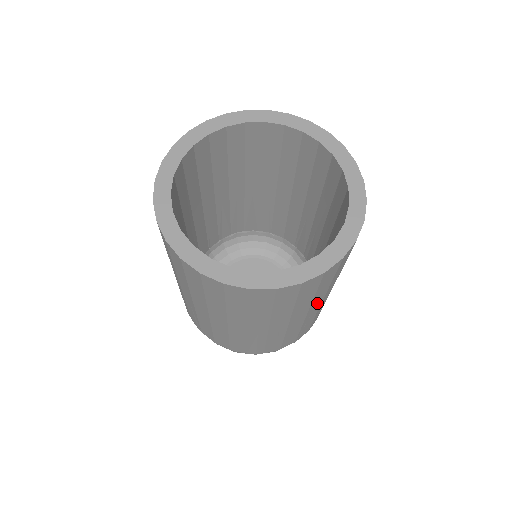
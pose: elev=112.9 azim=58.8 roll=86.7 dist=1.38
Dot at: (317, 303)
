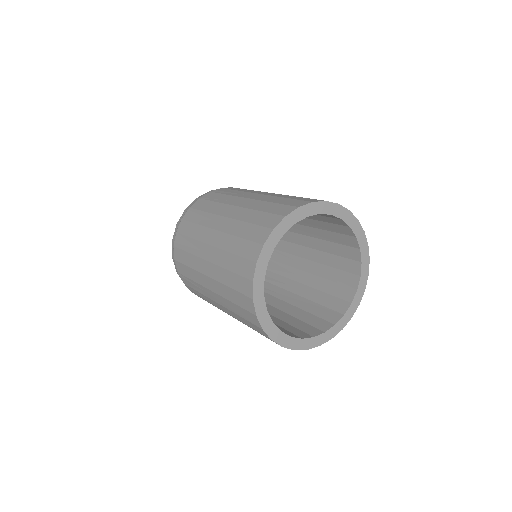
Dot at: occluded
